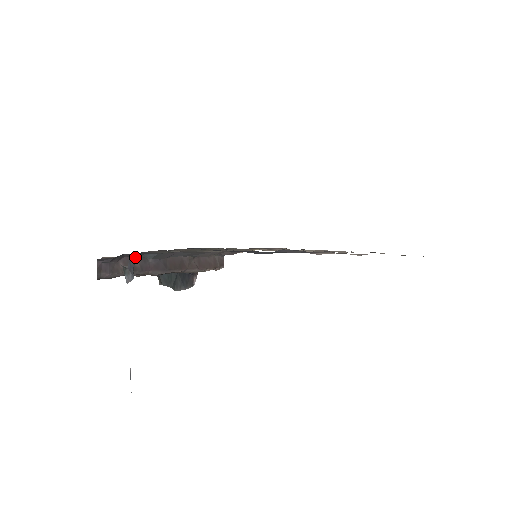
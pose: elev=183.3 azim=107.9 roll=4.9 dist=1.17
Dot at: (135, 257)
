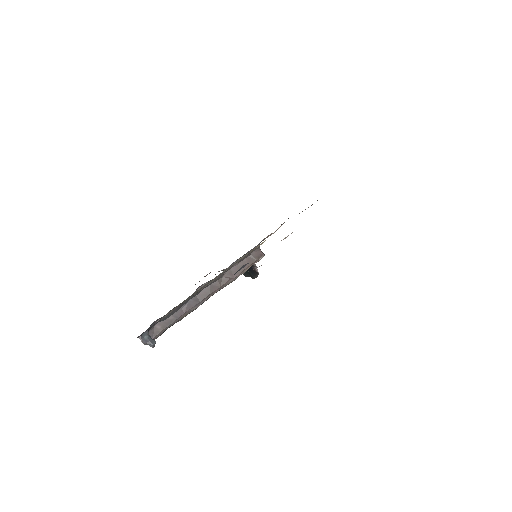
Dot at: (145, 334)
